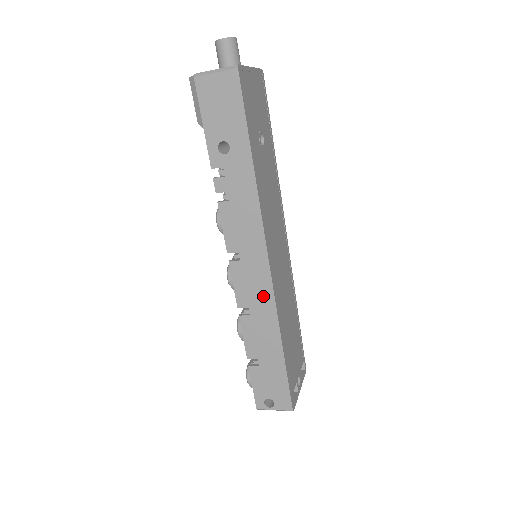
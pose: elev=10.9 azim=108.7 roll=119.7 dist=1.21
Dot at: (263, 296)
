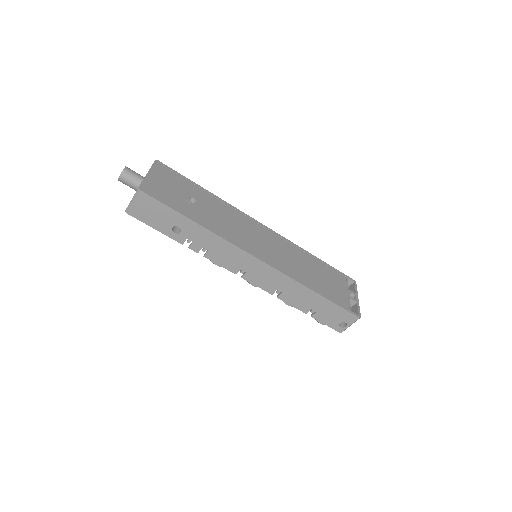
Dot at: (277, 278)
